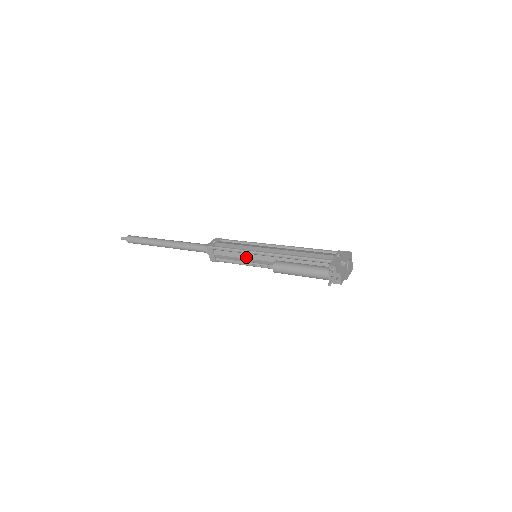
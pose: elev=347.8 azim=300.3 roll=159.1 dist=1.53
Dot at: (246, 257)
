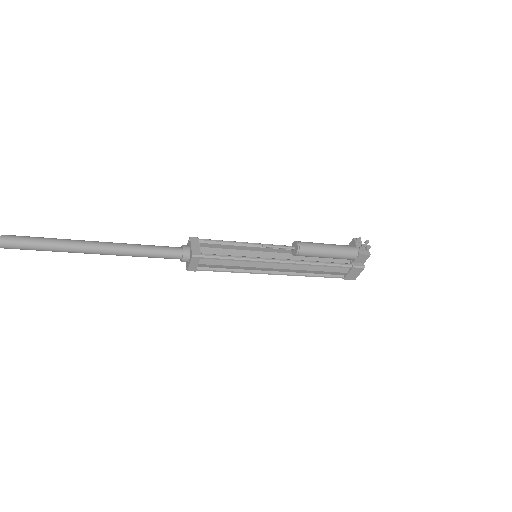
Dot at: (249, 249)
